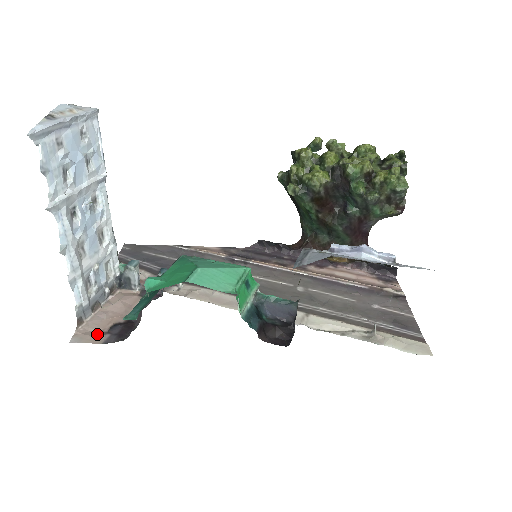
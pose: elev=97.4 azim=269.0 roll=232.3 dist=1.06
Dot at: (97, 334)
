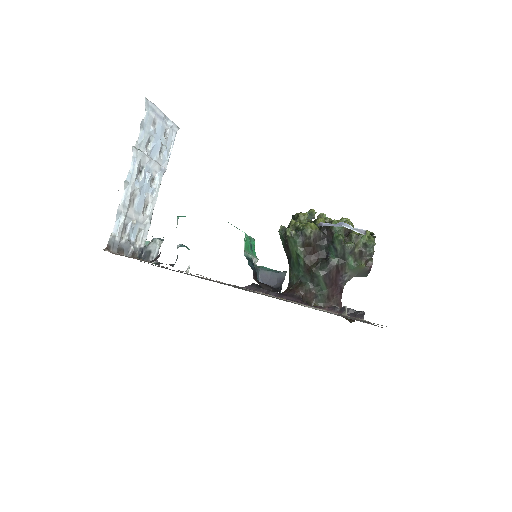
Dot at: (121, 255)
